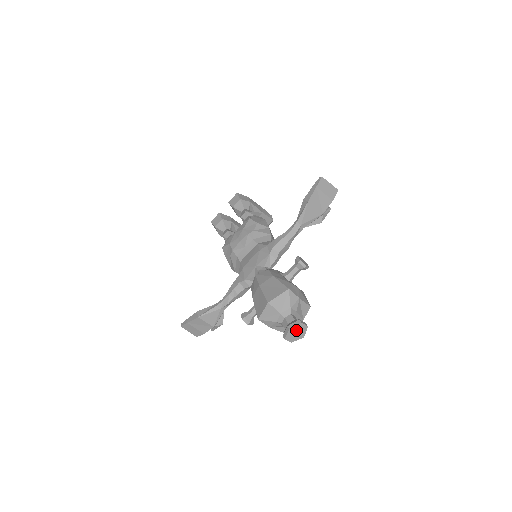
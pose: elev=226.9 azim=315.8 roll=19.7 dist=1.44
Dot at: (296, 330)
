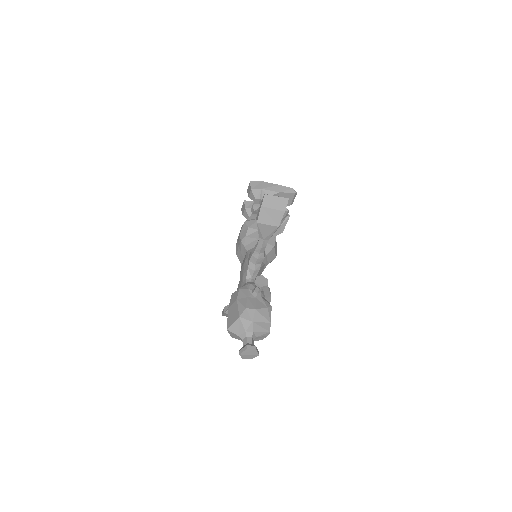
Dot at: (247, 353)
